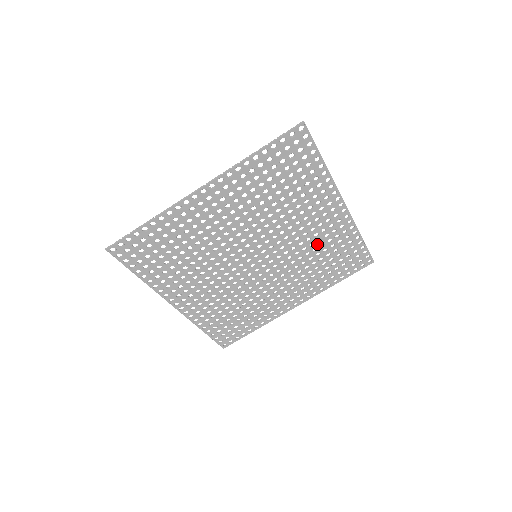
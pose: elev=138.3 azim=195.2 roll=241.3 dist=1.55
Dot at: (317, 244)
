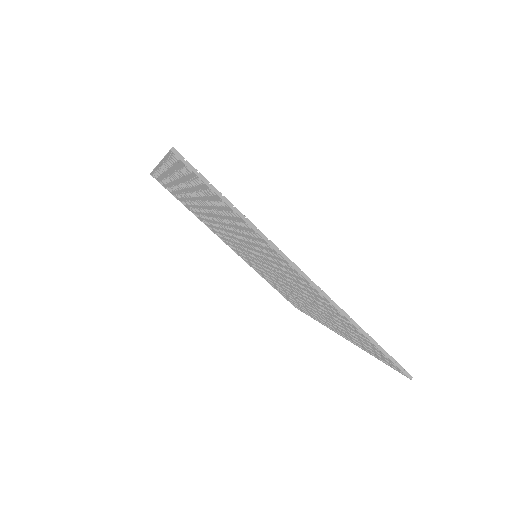
Dot at: (309, 295)
